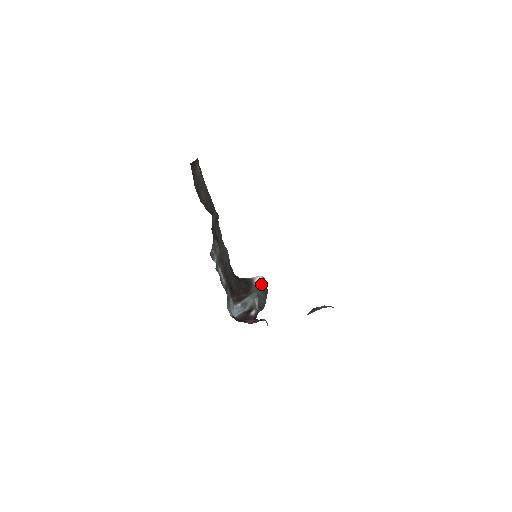
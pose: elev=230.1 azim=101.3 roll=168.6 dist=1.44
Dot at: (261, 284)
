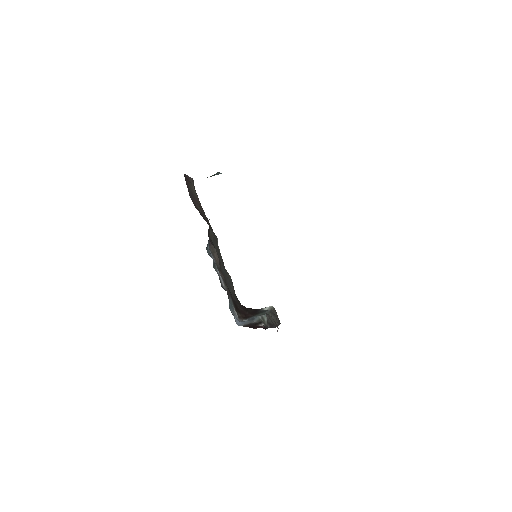
Dot at: occluded
